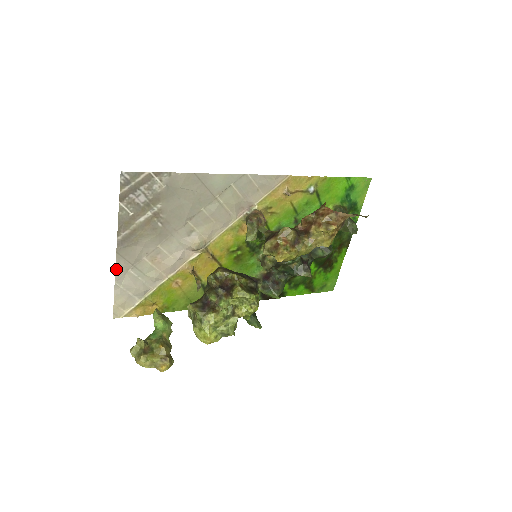
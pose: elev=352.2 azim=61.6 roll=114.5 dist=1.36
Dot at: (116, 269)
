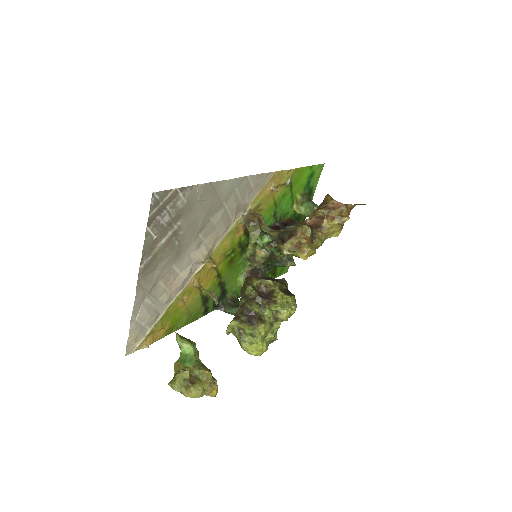
Dot at: (134, 302)
